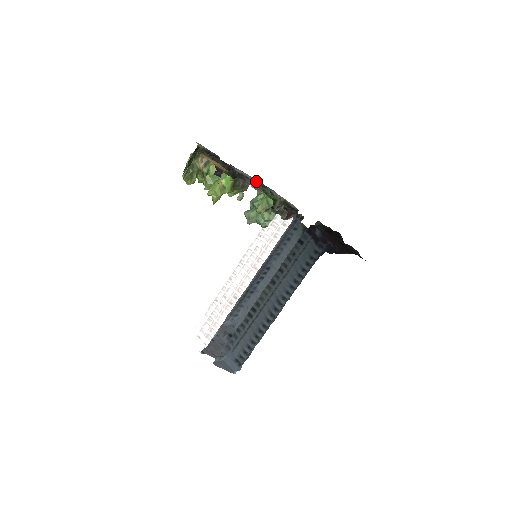
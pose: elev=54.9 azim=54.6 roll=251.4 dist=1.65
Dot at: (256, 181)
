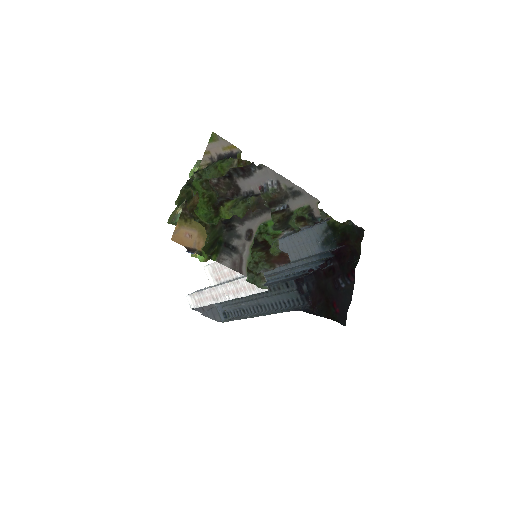
Dot at: (279, 183)
